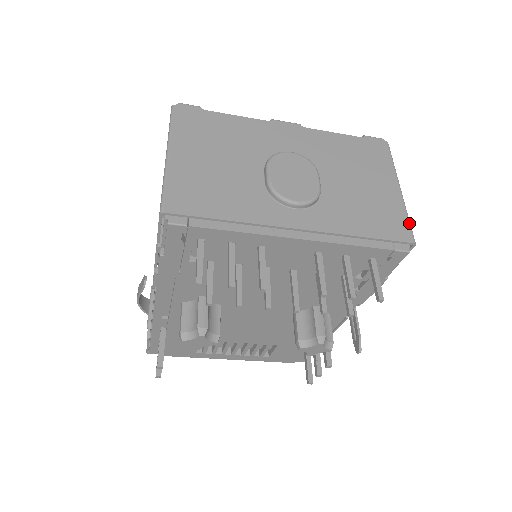
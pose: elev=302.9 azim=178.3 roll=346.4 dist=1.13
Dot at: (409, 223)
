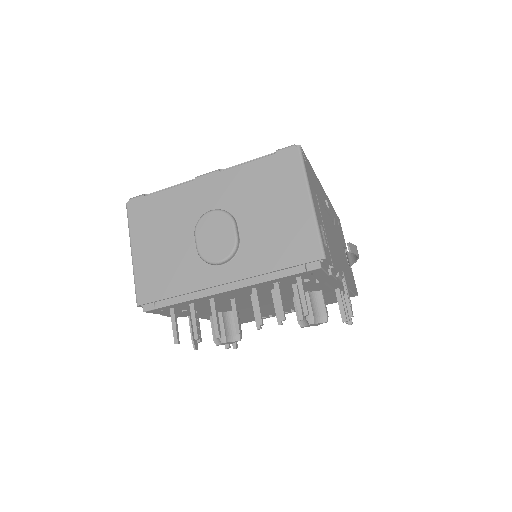
Dot at: (318, 238)
